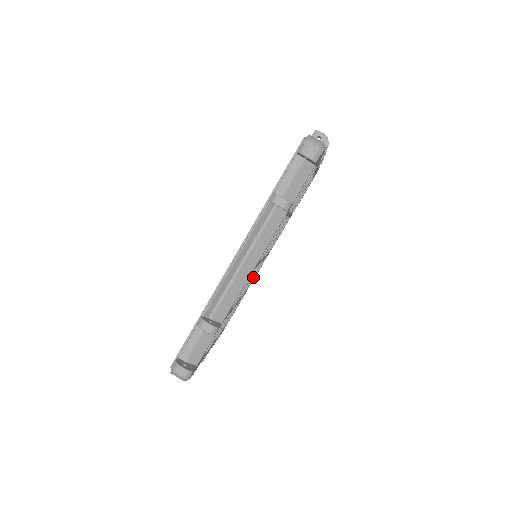
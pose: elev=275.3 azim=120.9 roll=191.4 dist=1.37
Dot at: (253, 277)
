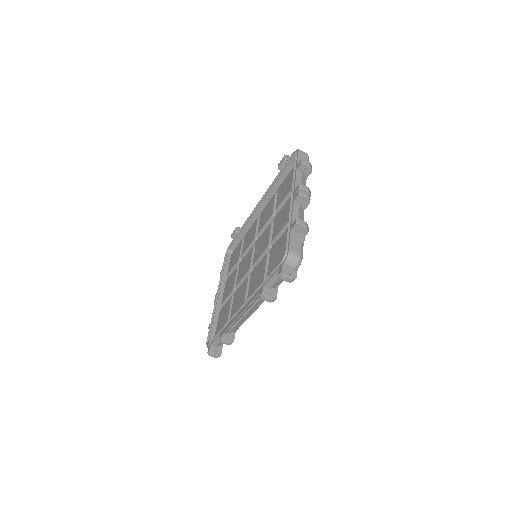
Dot at: occluded
